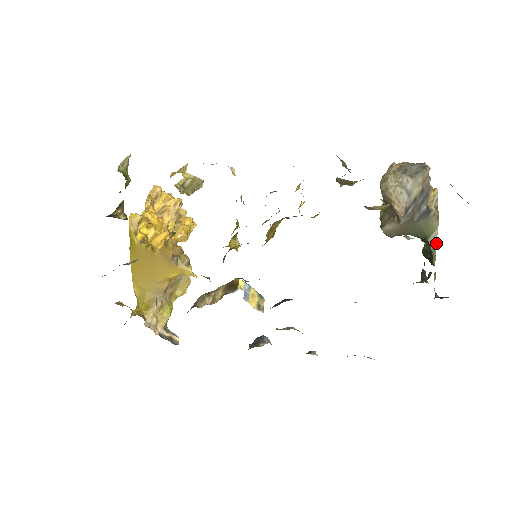
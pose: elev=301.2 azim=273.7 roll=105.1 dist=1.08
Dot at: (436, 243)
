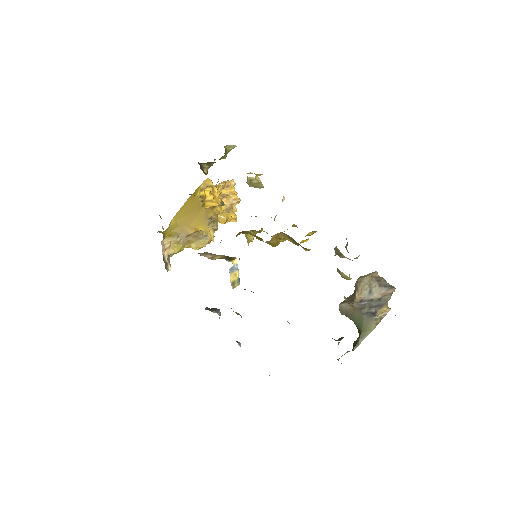
Dot at: occluded
